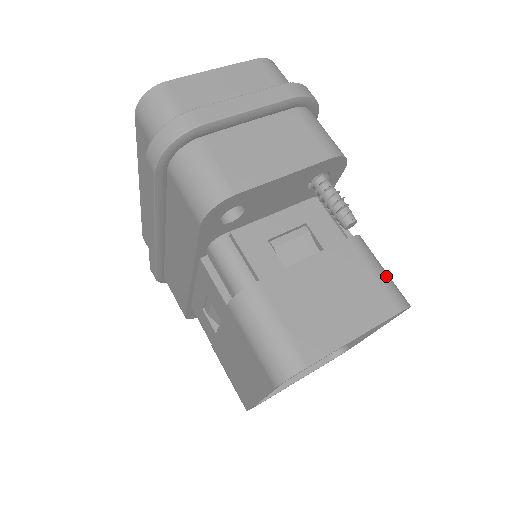
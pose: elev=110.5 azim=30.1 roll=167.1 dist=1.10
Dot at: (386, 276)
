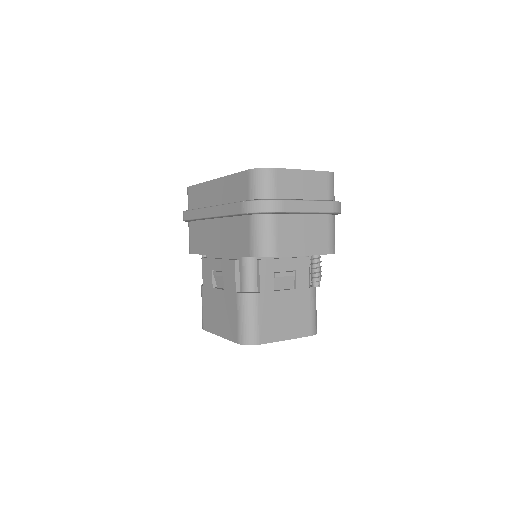
Dot at: (315, 315)
